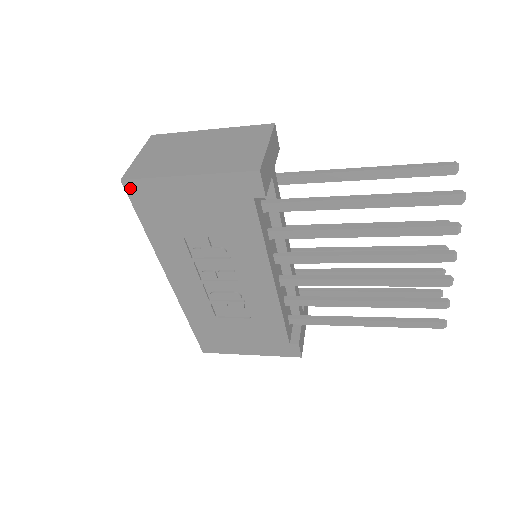
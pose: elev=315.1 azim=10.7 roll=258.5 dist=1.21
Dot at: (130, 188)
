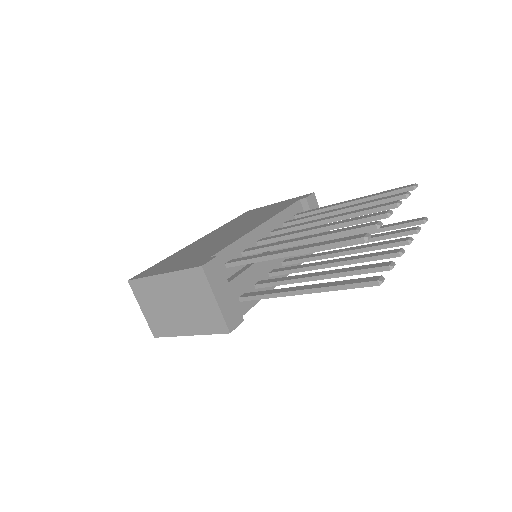
Dot at: occluded
